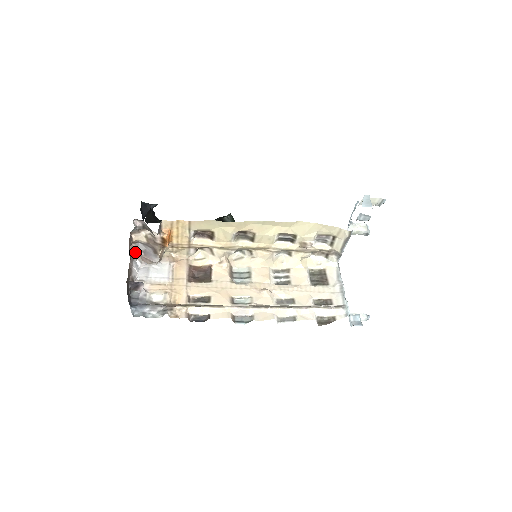
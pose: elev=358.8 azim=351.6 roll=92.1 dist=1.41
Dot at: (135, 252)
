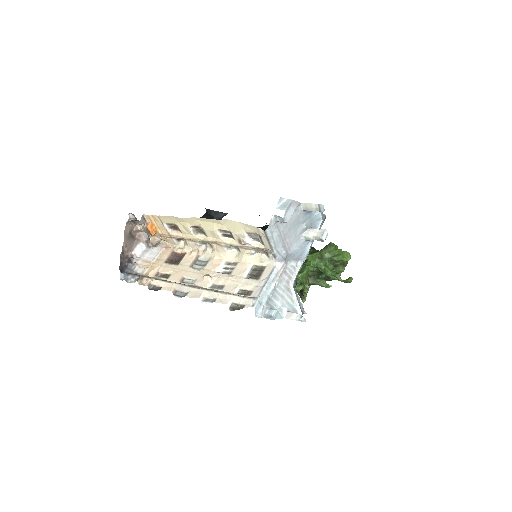
Dot at: (143, 238)
